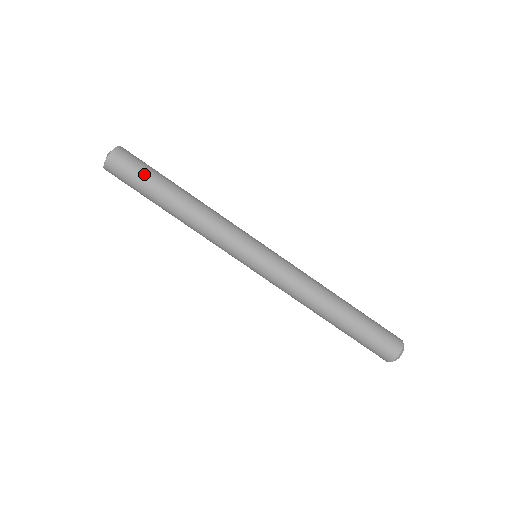
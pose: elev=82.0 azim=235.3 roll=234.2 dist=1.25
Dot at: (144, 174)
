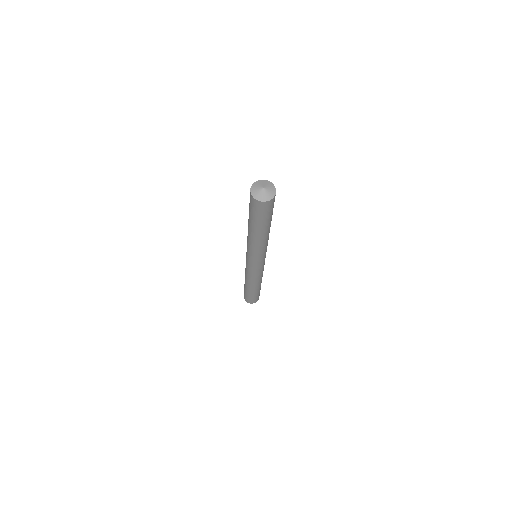
Dot at: (264, 219)
